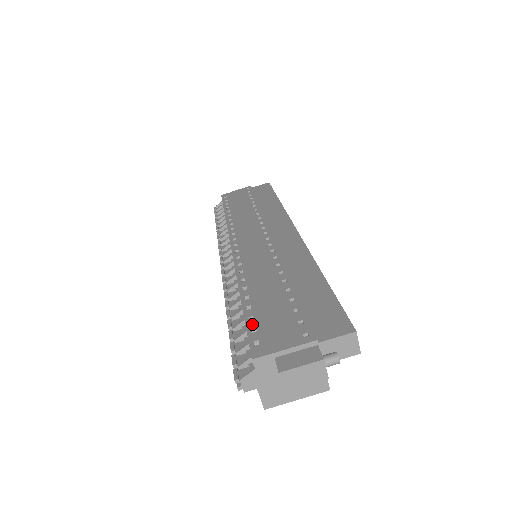
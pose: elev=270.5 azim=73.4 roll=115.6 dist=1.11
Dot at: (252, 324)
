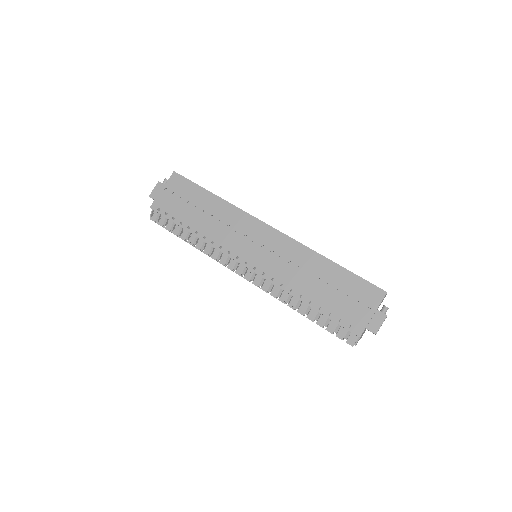
Dot at: (336, 318)
